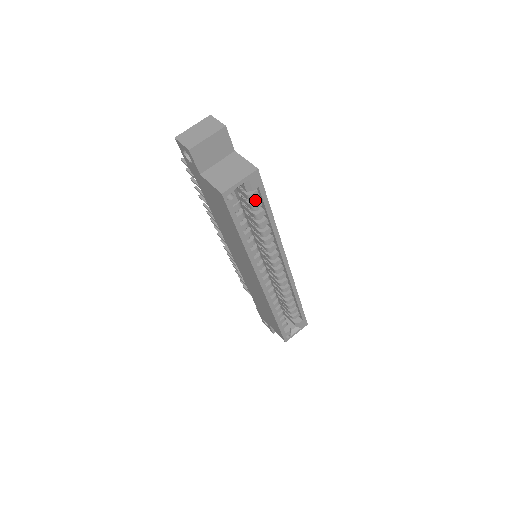
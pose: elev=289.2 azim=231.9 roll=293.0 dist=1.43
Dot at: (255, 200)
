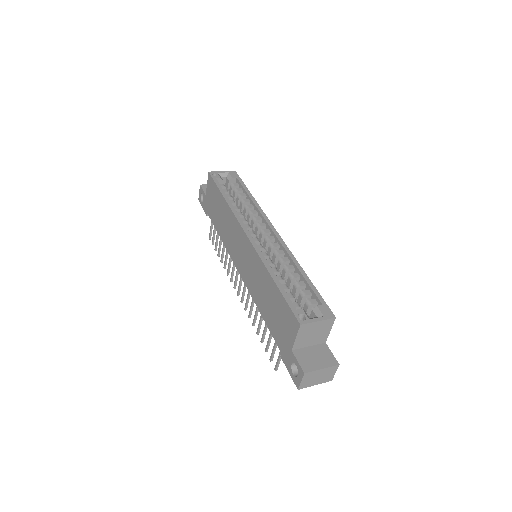
Dot at: occluded
